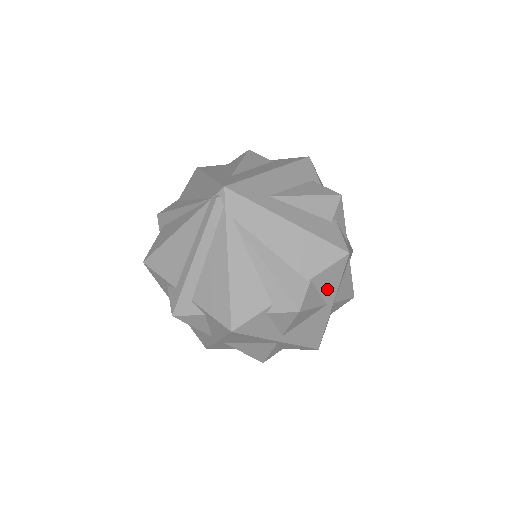
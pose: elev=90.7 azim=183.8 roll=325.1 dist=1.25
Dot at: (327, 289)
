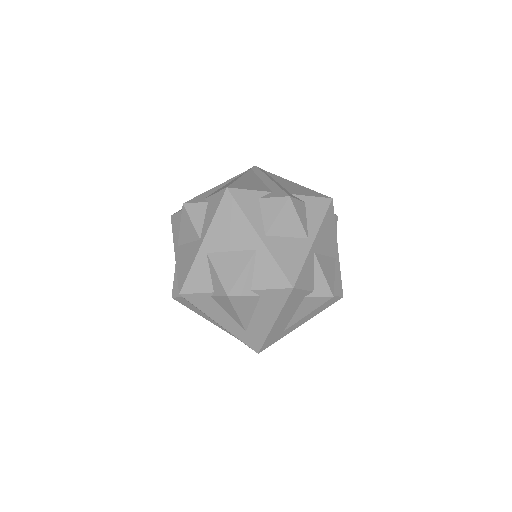
Dot at: occluded
